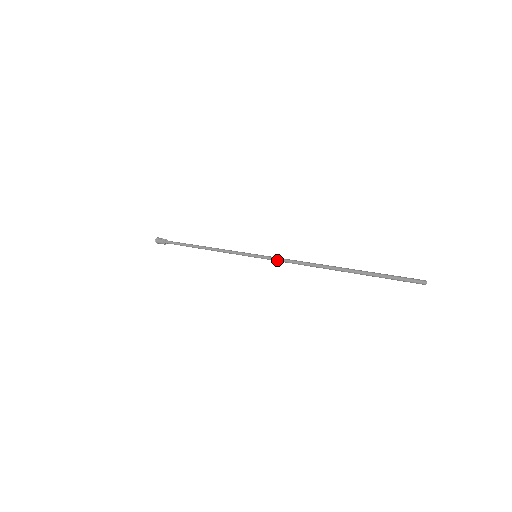
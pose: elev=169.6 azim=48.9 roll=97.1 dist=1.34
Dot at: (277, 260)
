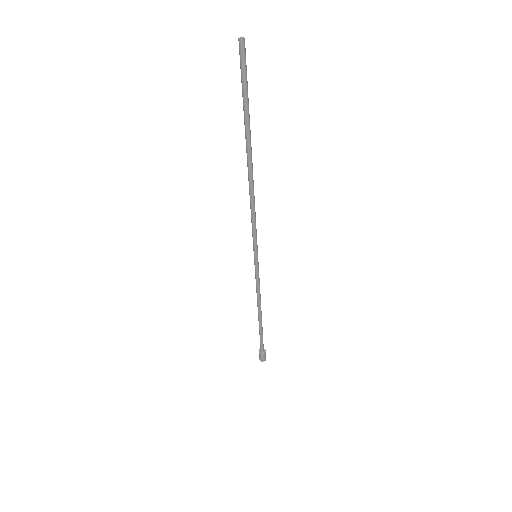
Dot at: (252, 231)
